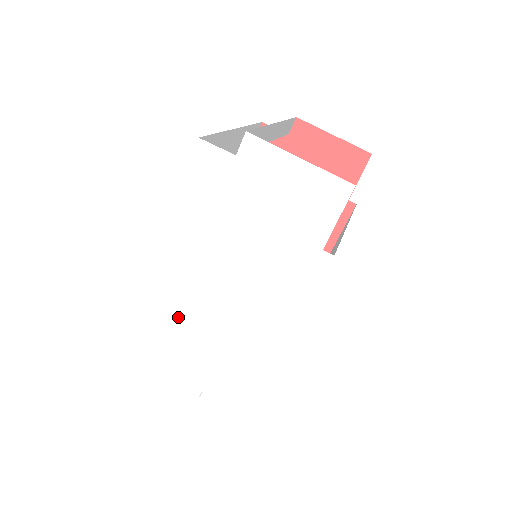
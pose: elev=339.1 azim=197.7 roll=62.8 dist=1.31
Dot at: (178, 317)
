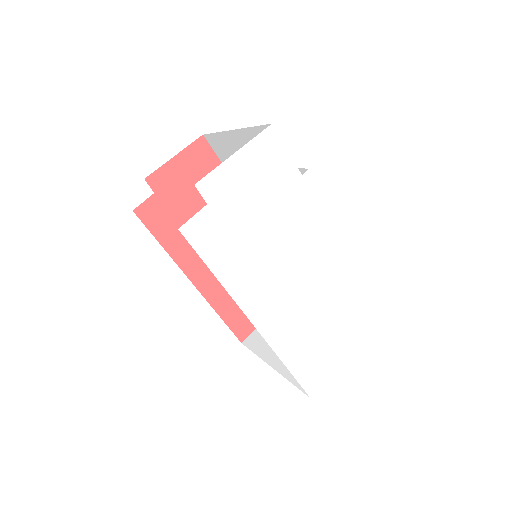
Dot at: (299, 329)
